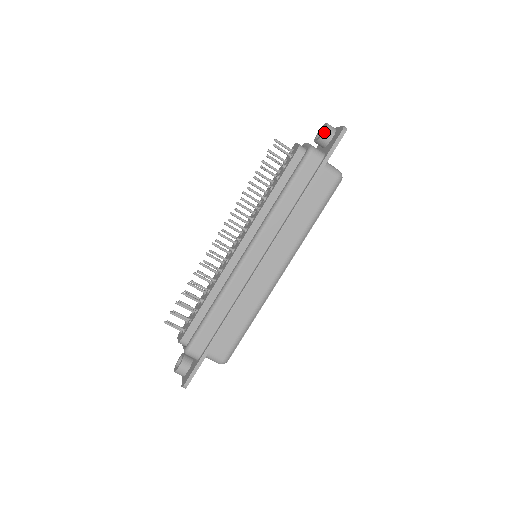
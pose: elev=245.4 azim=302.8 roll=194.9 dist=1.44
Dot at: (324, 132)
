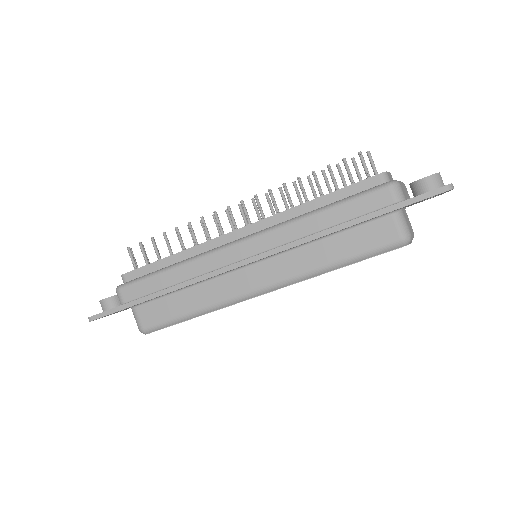
Dot at: (426, 178)
